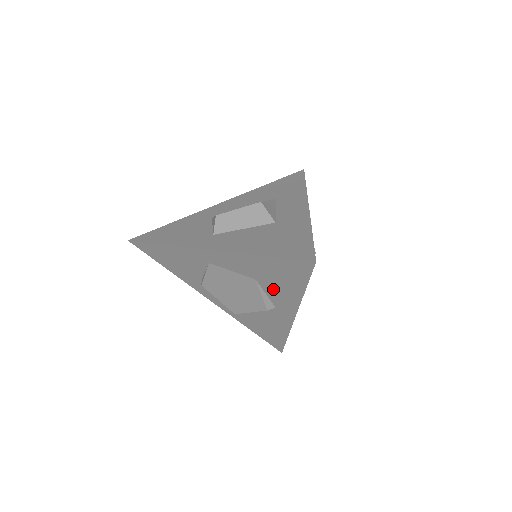
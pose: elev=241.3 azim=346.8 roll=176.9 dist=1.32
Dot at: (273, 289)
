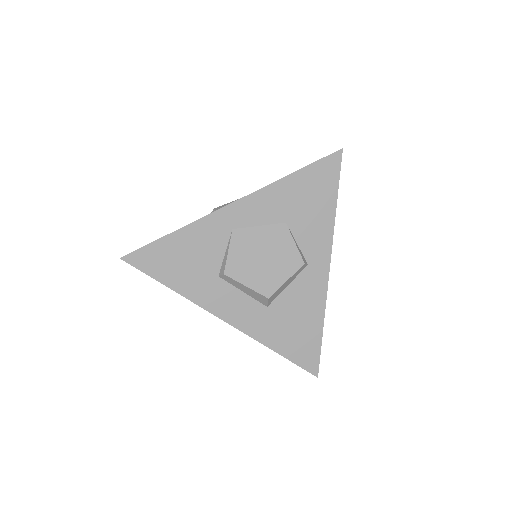
Dot at: (305, 227)
